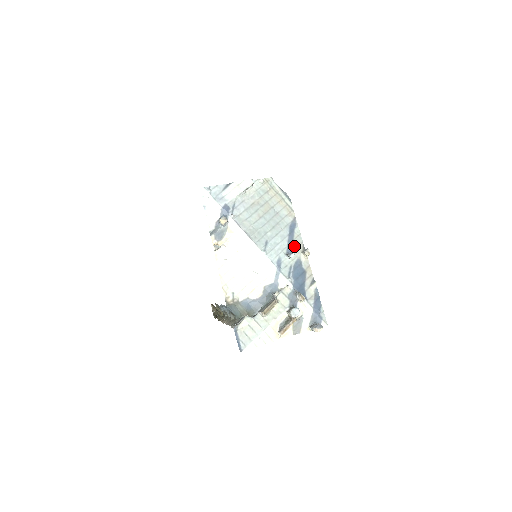
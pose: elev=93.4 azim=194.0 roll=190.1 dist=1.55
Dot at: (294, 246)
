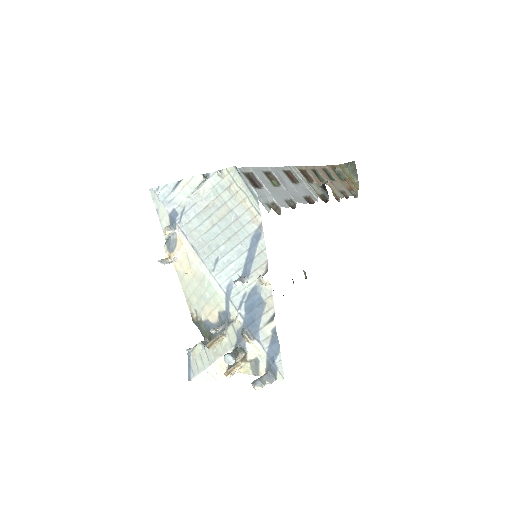
Dot at: (254, 266)
